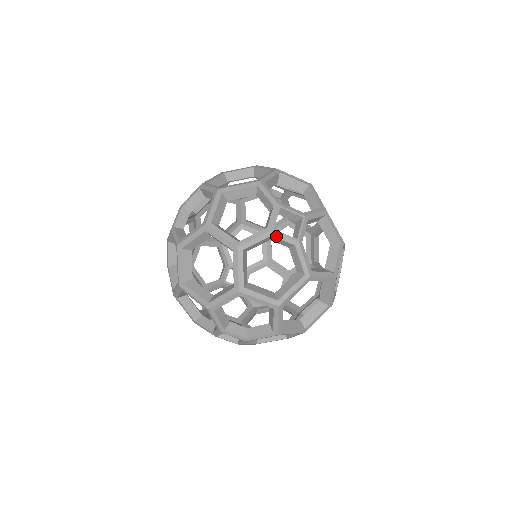
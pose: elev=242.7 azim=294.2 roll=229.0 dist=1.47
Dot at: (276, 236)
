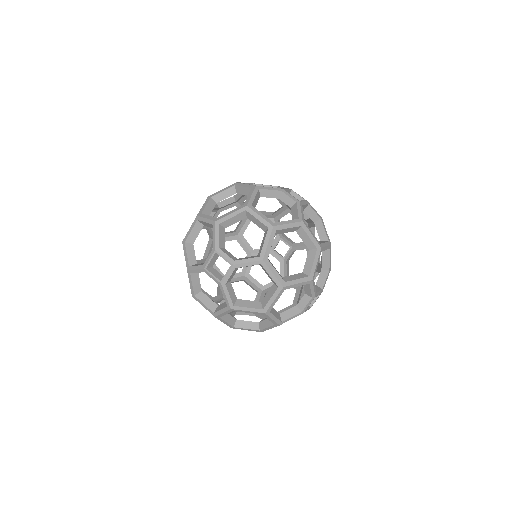
Dot at: (285, 192)
